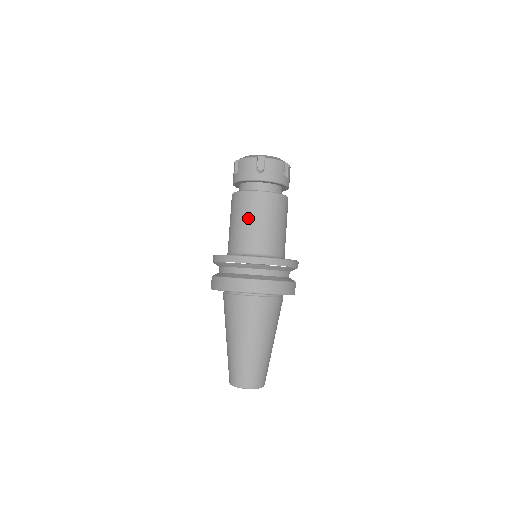
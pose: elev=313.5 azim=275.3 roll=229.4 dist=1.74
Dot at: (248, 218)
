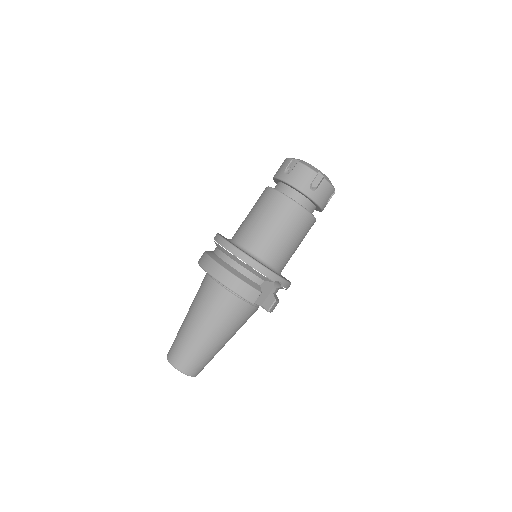
Dot at: (254, 211)
